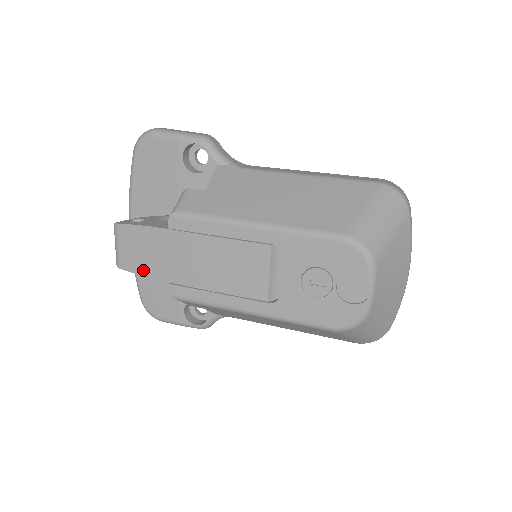
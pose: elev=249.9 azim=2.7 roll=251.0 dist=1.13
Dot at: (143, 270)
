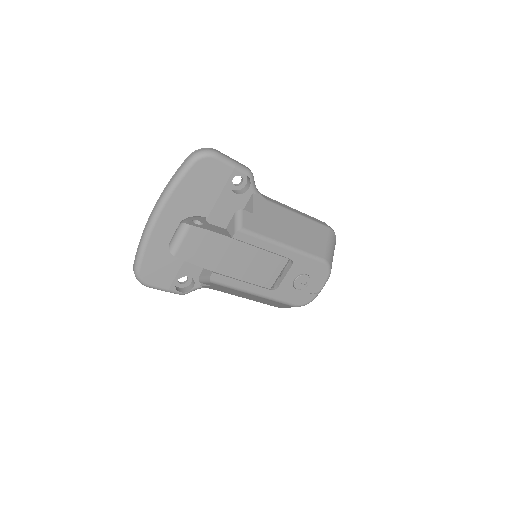
Dot at: (195, 260)
